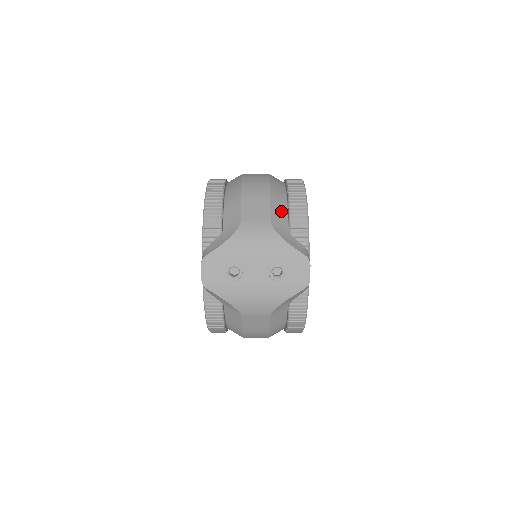
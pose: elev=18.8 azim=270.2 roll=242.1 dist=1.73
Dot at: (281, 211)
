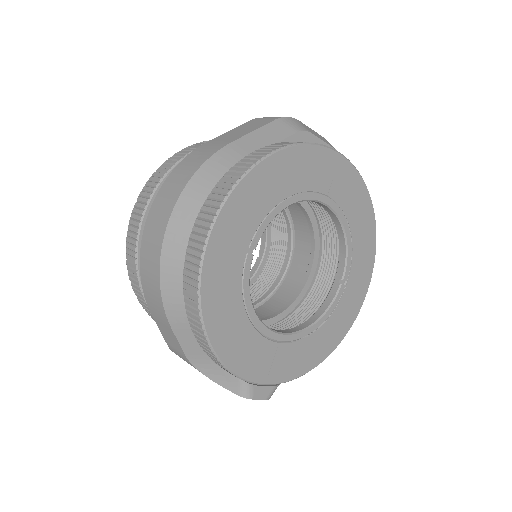
Dot at: (191, 337)
